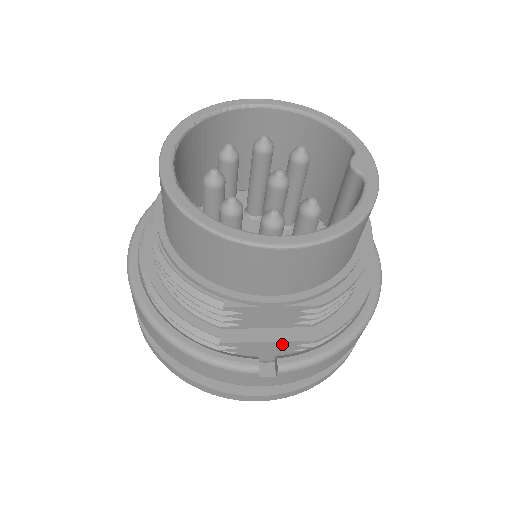
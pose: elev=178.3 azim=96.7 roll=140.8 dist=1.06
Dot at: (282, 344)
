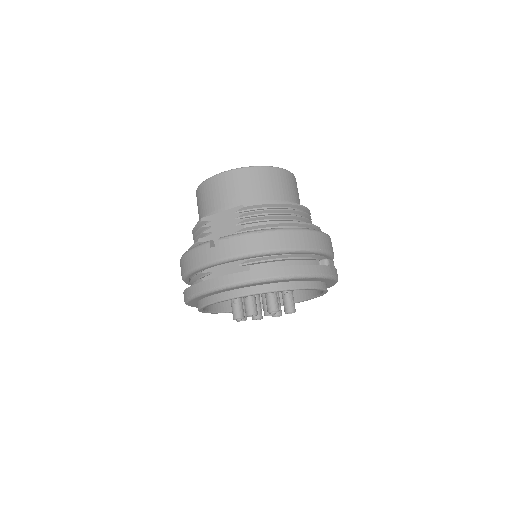
Dot at: (227, 234)
